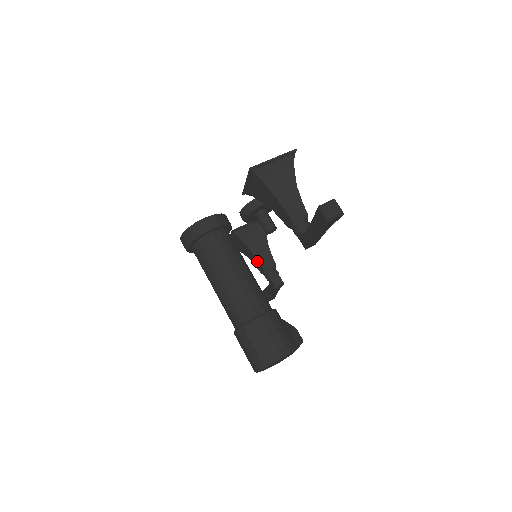
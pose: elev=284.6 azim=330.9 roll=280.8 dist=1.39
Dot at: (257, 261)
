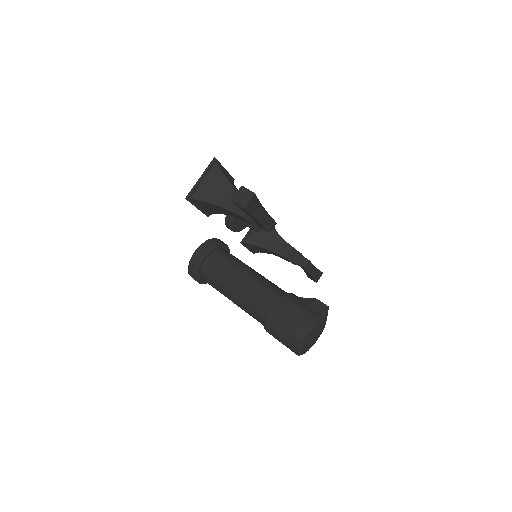
Dot at: (277, 254)
